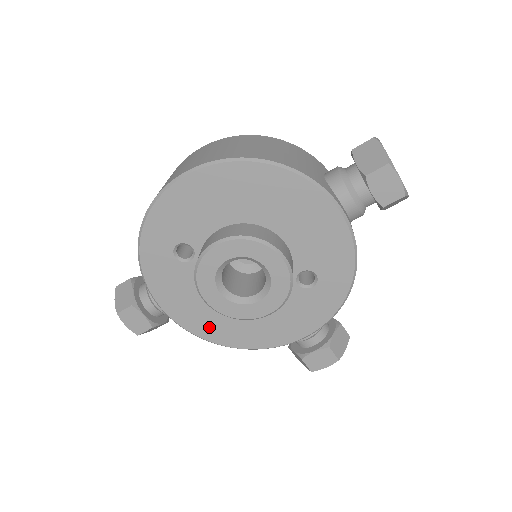
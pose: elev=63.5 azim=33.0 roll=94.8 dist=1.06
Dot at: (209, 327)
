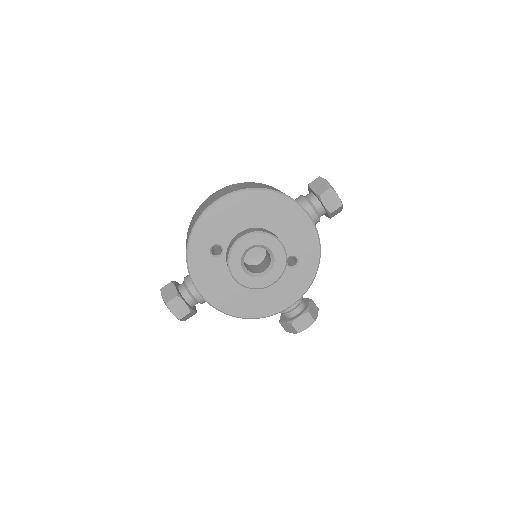
Dot at: (231, 304)
